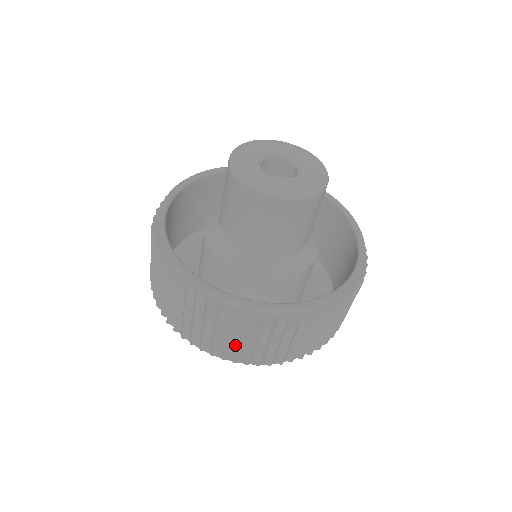
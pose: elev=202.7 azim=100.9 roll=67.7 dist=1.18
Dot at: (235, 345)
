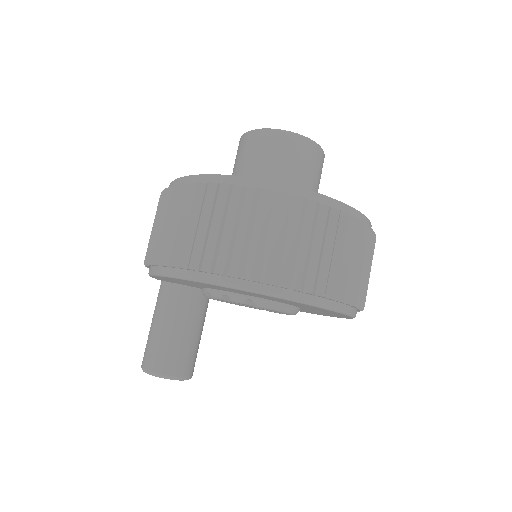
Dot at: (350, 273)
